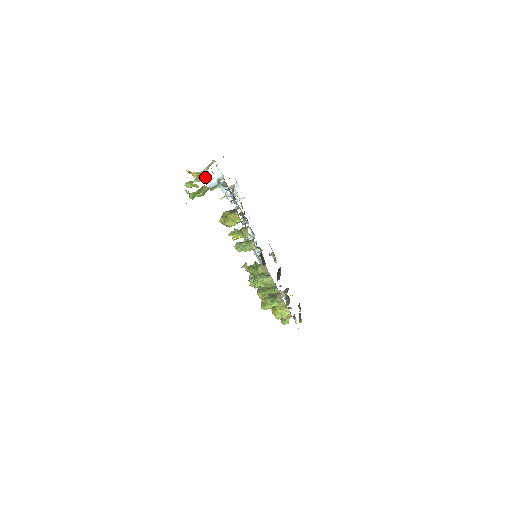
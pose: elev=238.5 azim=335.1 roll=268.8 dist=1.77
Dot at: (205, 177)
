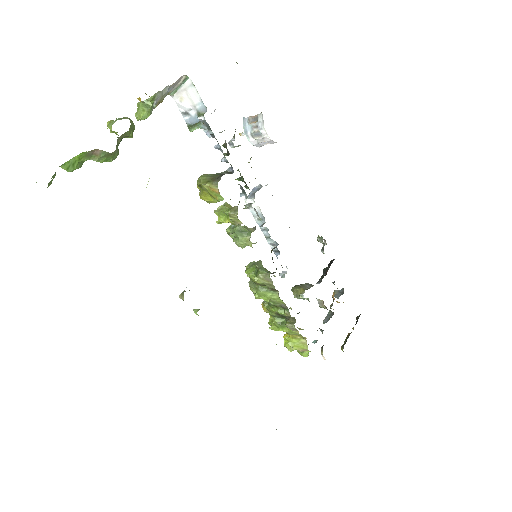
Dot at: (147, 114)
